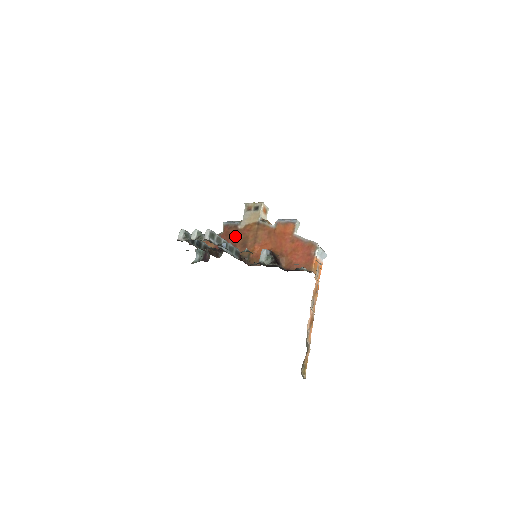
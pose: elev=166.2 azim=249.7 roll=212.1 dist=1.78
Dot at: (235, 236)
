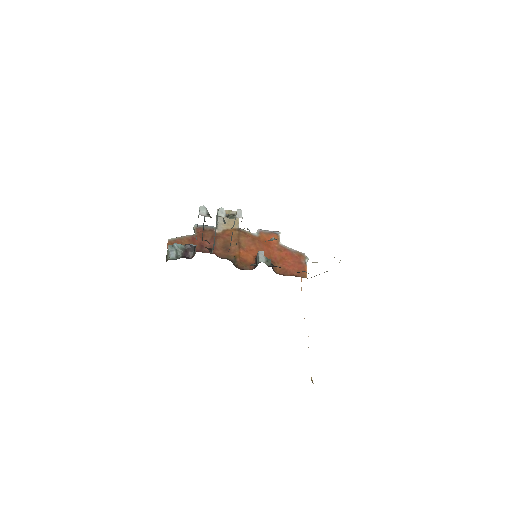
Dot at: (213, 239)
